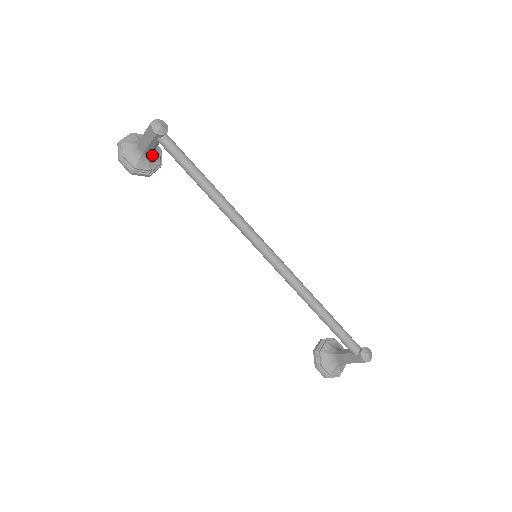
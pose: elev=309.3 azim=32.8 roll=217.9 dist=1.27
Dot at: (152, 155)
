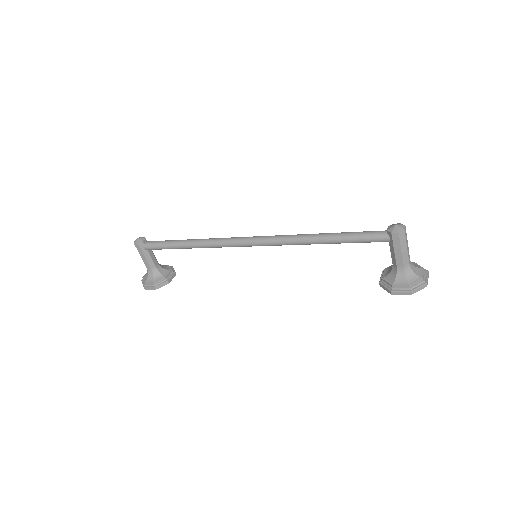
Dot at: (161, 268)
